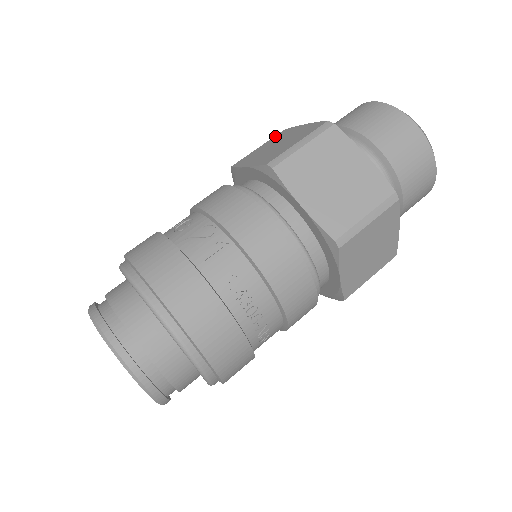
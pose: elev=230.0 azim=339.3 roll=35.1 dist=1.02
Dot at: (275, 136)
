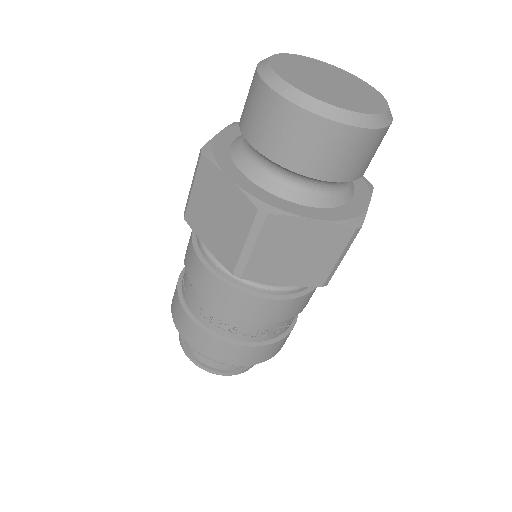
Dot at: occluded
